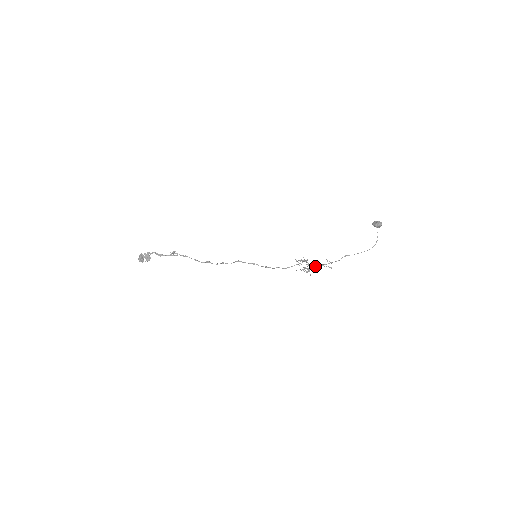
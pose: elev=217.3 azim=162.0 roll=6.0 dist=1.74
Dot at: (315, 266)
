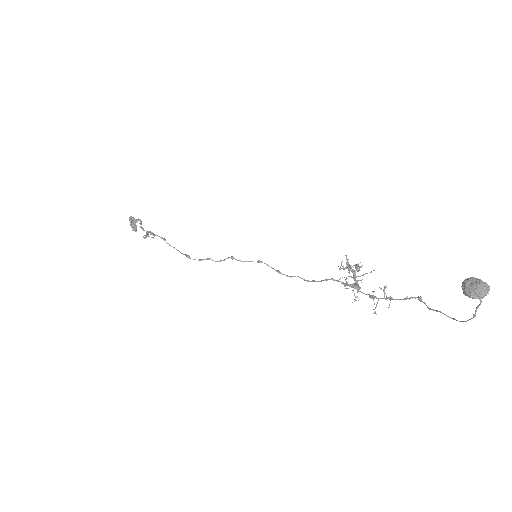
Dot at: occluded
